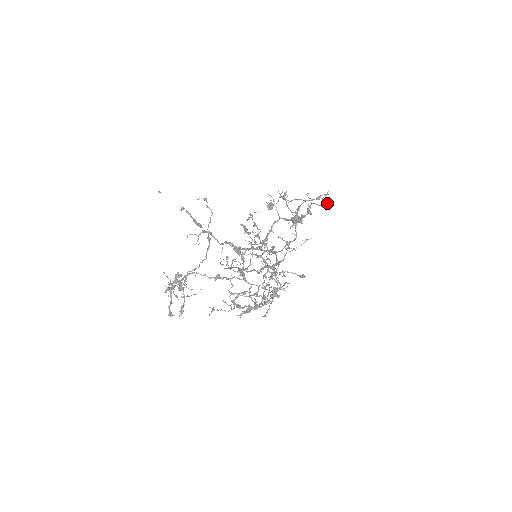
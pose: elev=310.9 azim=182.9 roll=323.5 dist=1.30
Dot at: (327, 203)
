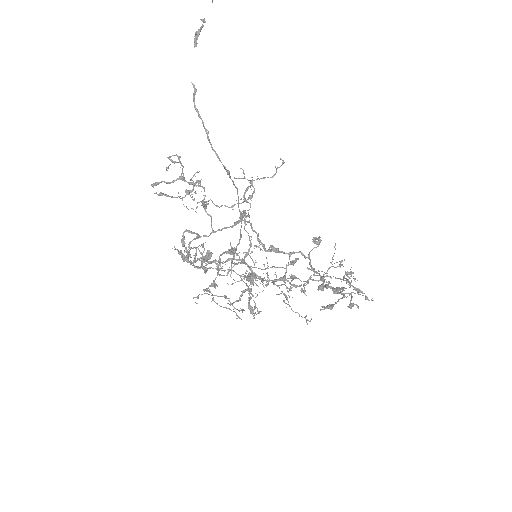
Dot at: occluded
